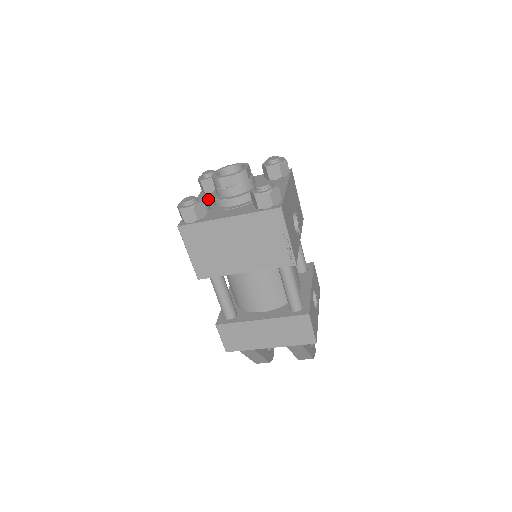
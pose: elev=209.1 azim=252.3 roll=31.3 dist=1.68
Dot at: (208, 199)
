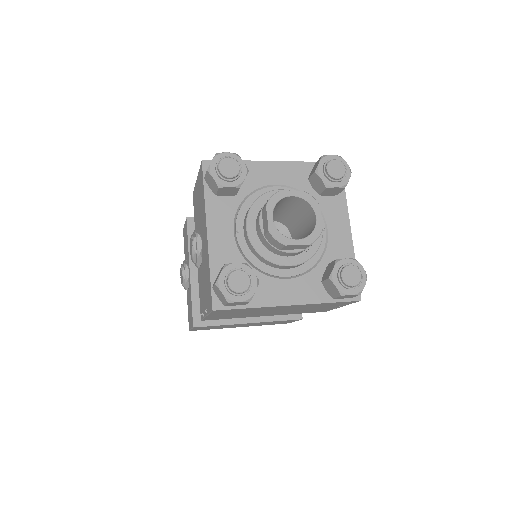
Dot at: (232, 224)
